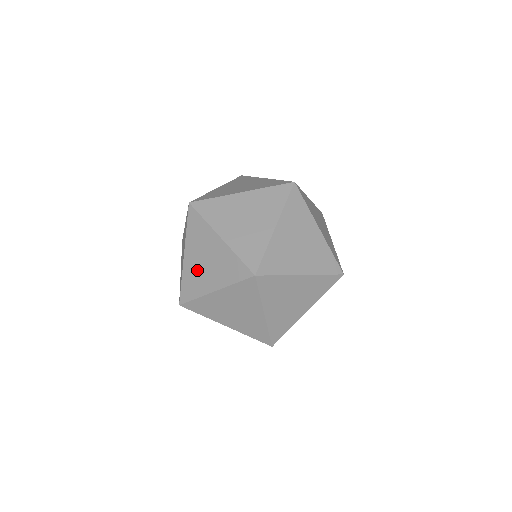
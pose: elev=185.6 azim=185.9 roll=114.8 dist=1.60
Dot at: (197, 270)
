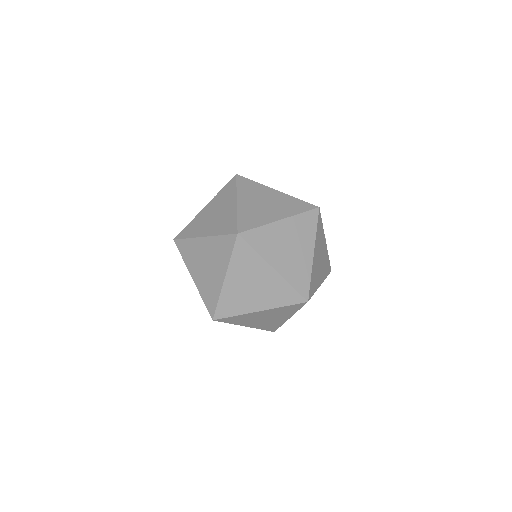
Dot at: (198, 256)
